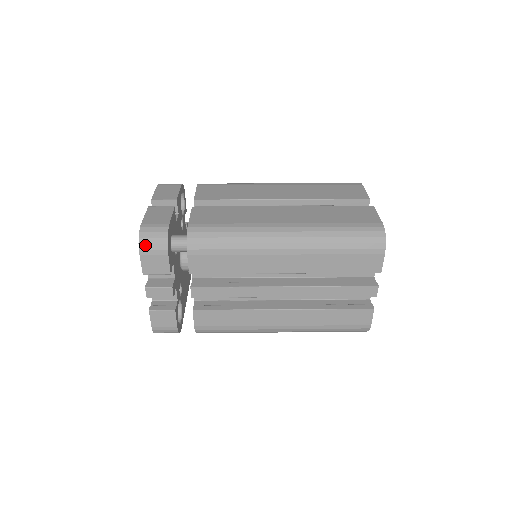
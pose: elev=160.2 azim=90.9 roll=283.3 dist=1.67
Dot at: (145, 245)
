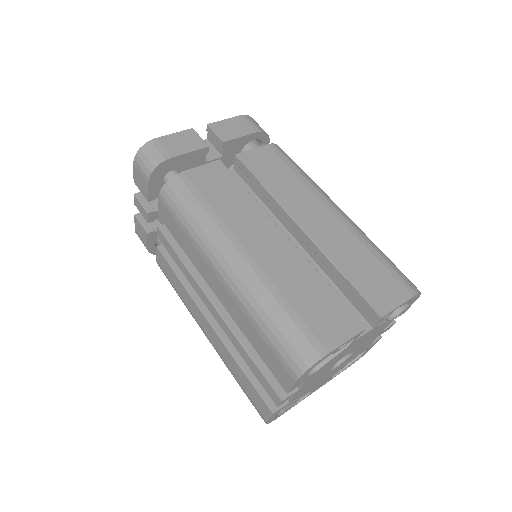
Dot at: (139, 159)
